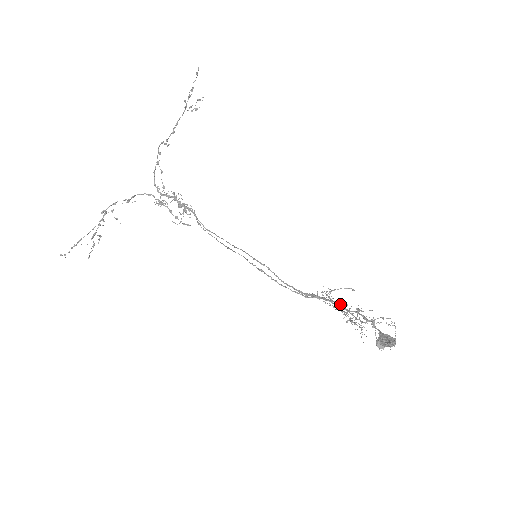
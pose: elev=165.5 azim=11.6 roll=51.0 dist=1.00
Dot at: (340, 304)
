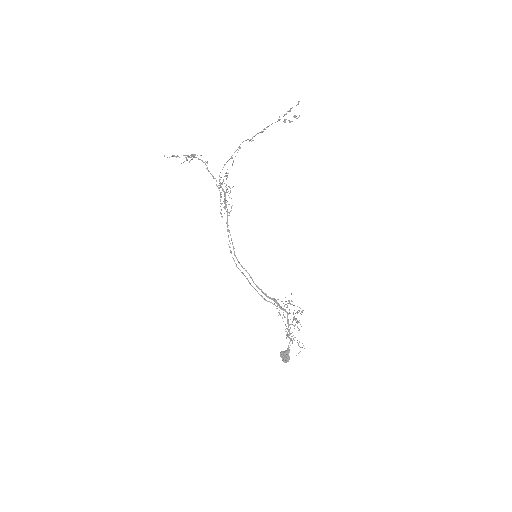
Dot at: (288, 314)
